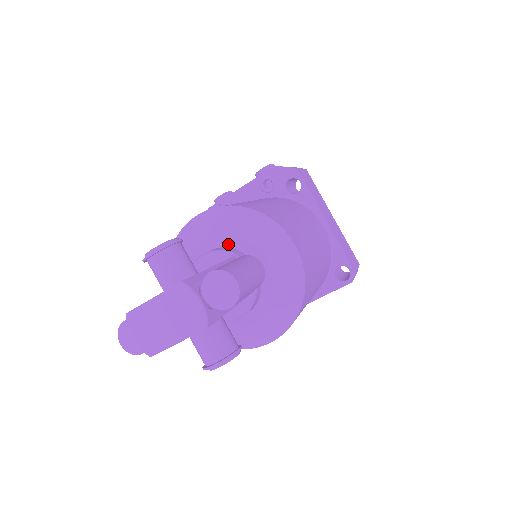
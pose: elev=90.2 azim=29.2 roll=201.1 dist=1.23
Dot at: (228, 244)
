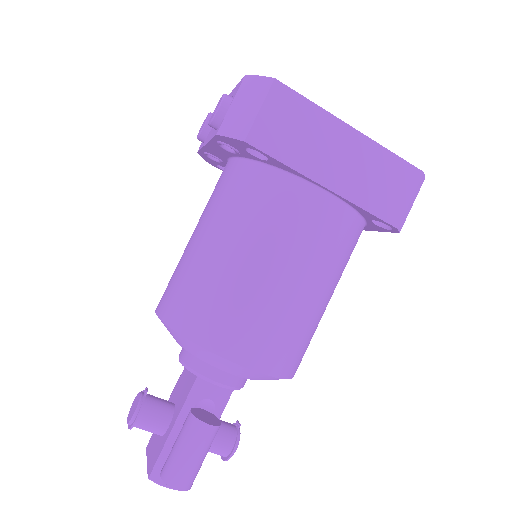
Dot at: occluded
